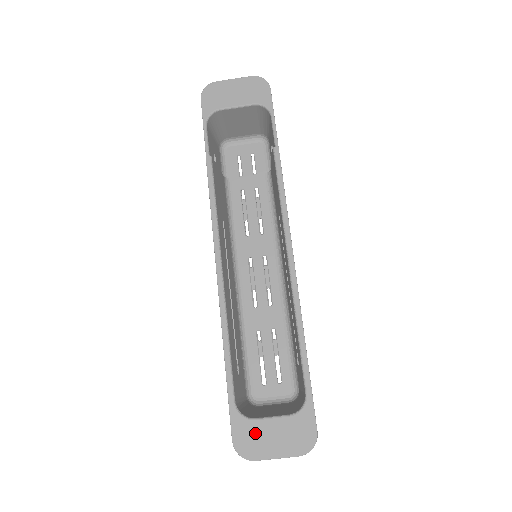
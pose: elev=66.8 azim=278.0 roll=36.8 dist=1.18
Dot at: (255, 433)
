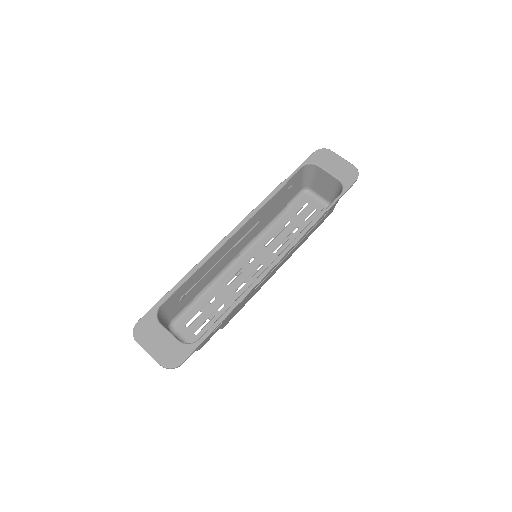
Dot at: (153, 330)
